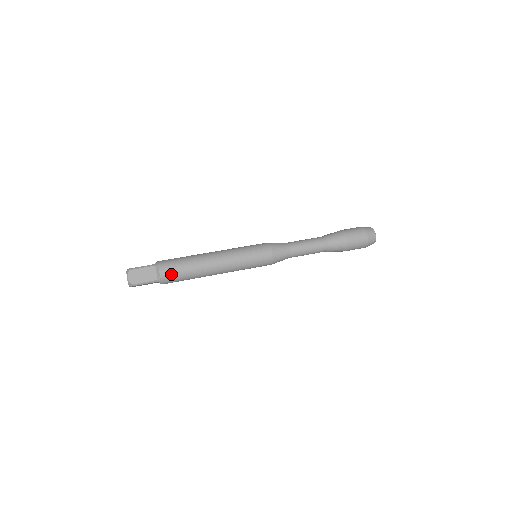
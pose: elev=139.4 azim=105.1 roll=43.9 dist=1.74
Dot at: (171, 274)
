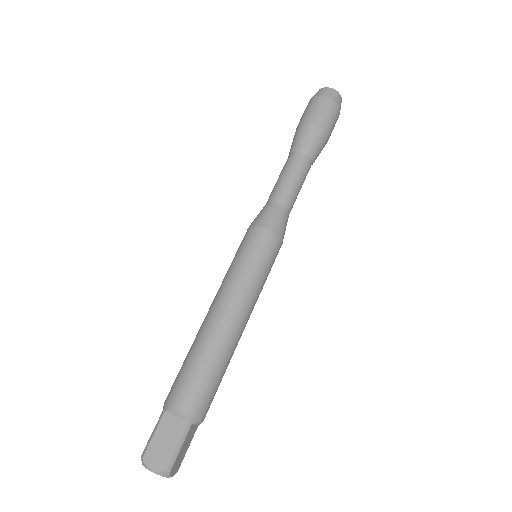
Dot at: (193, 395)
